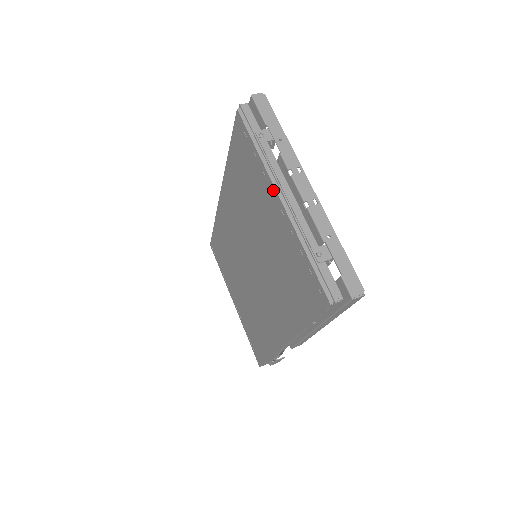
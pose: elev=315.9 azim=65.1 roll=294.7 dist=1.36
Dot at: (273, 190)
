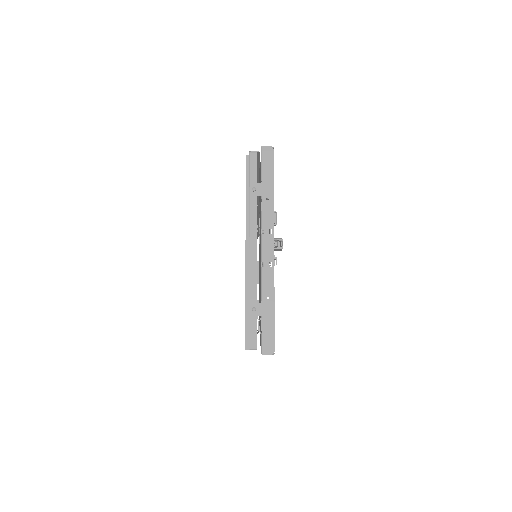
Dot at: (245, 240)
